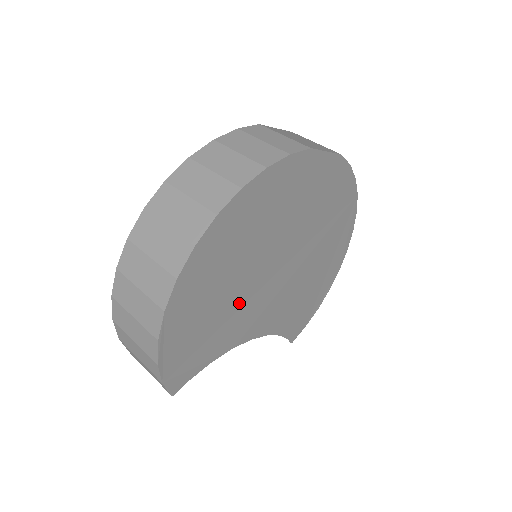
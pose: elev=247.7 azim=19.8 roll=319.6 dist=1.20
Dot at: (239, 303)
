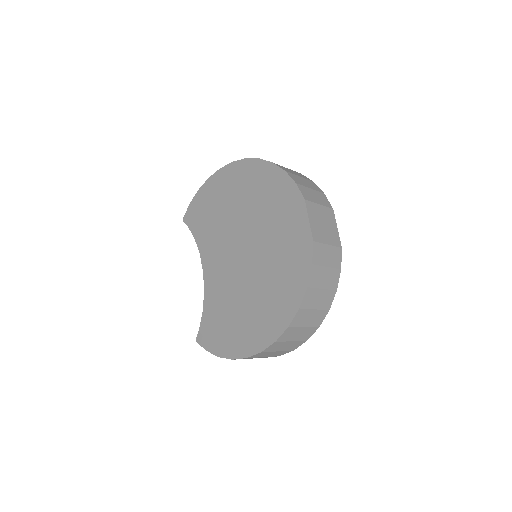
Dot at: occluded
